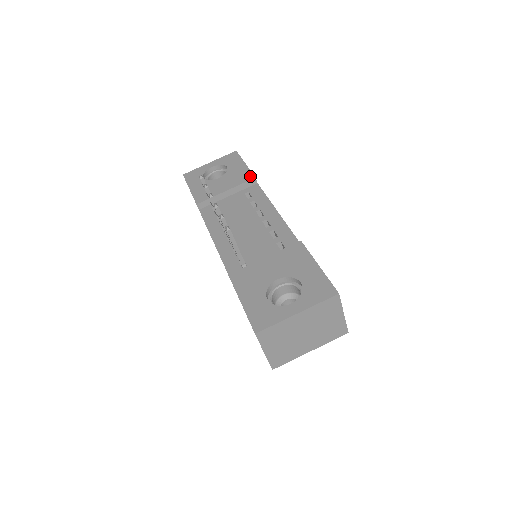
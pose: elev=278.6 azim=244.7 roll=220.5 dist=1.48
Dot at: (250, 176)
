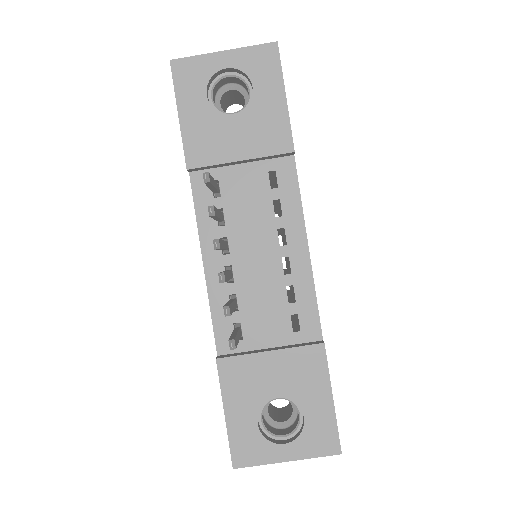
Dot at: (287, 143)
